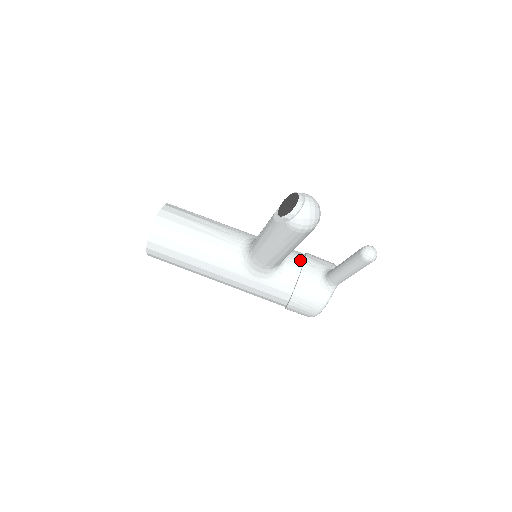
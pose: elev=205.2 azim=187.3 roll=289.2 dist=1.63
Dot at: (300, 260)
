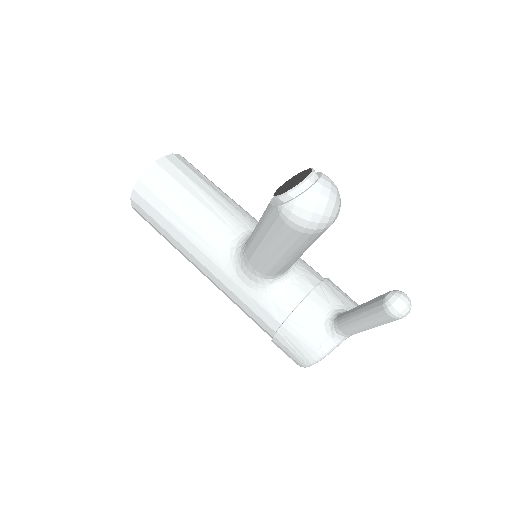
Dot at: (311, 283)
